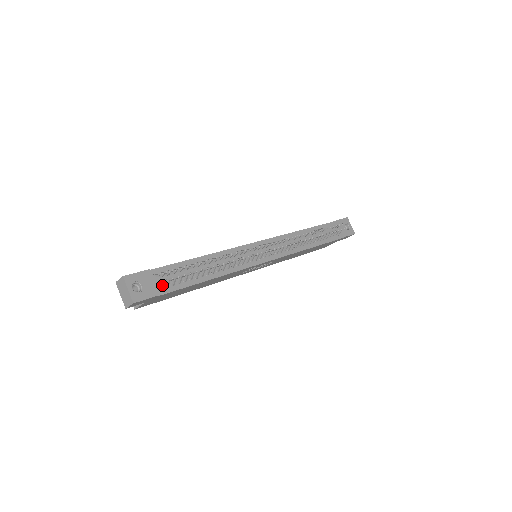
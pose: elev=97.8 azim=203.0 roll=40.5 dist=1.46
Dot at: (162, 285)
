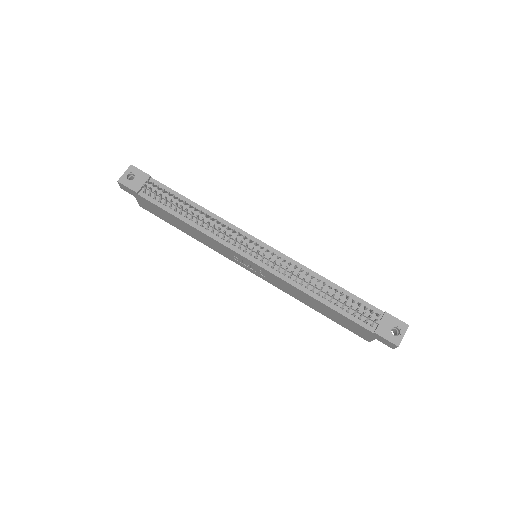
Dot at: (145, 189)
